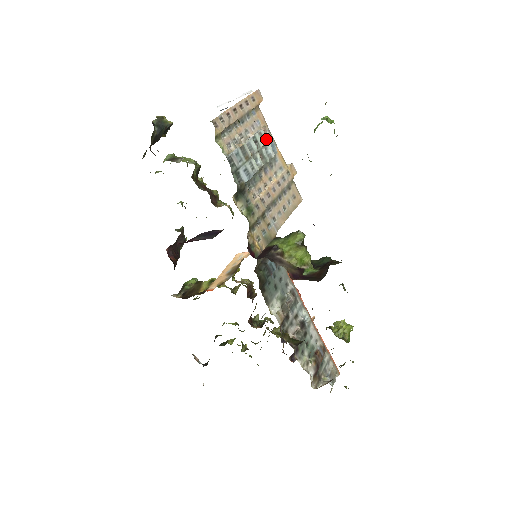
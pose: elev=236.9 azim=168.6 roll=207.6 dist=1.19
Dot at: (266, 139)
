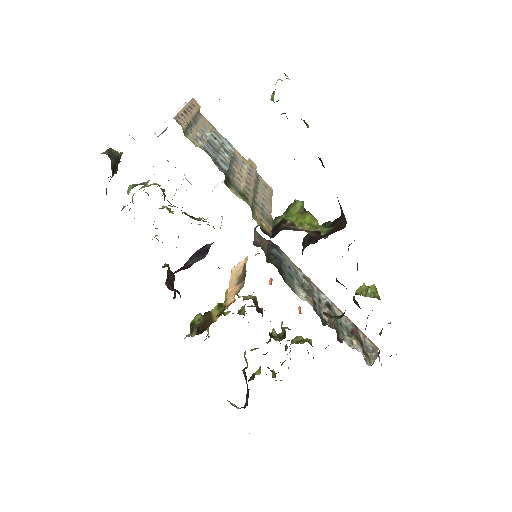
Dot at: (221, 137)
